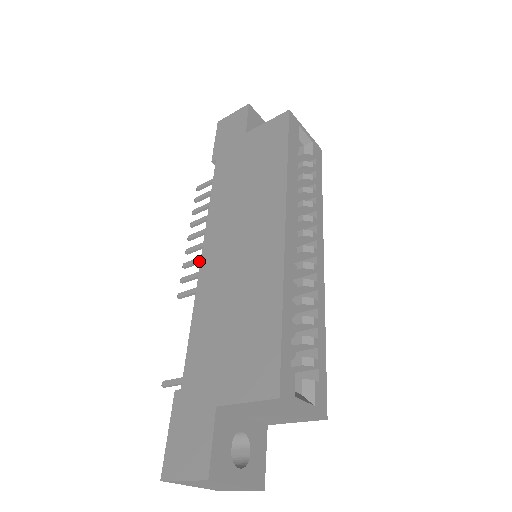
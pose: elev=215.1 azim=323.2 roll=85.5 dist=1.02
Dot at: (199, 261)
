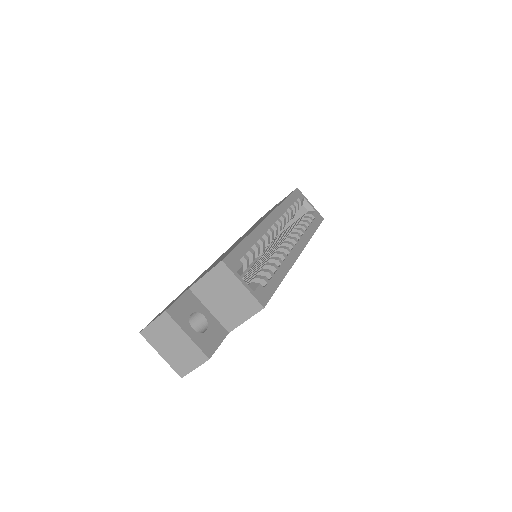
Dot at: occluded
